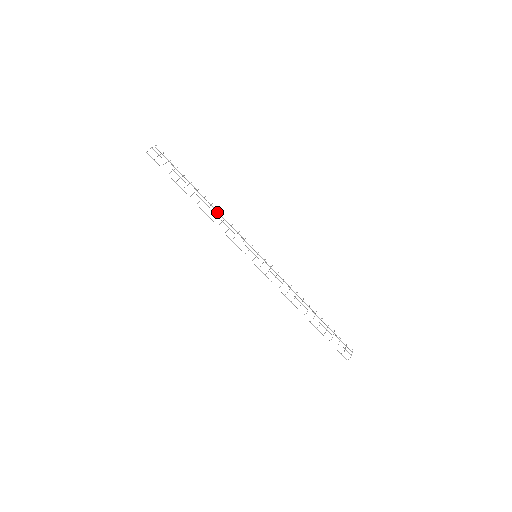
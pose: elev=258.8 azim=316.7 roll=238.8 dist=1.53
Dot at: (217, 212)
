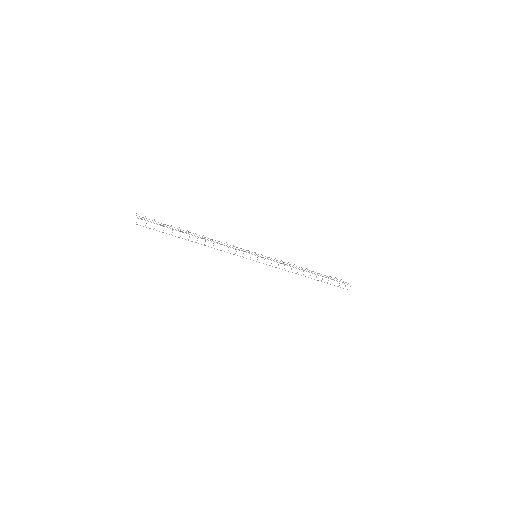
Dot at: (212, 240)
